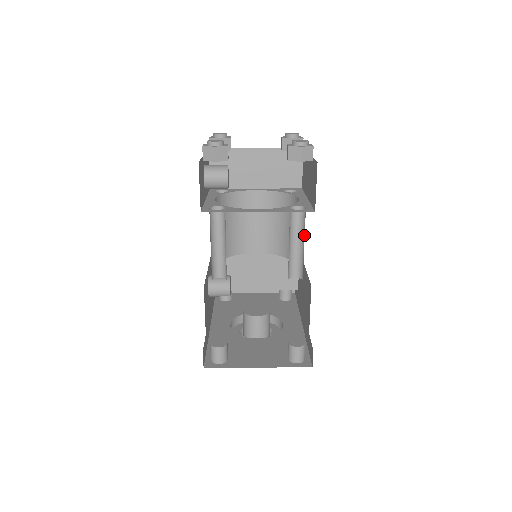
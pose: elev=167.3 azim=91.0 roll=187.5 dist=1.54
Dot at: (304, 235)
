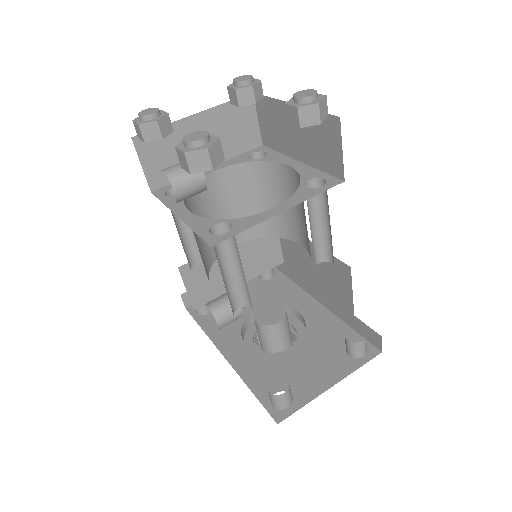
Dot at: (326, 212)
